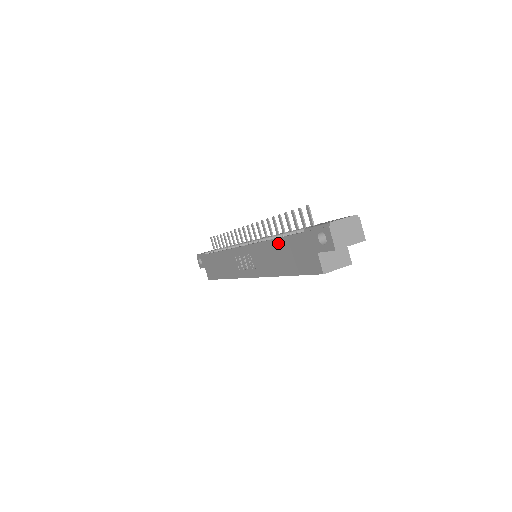
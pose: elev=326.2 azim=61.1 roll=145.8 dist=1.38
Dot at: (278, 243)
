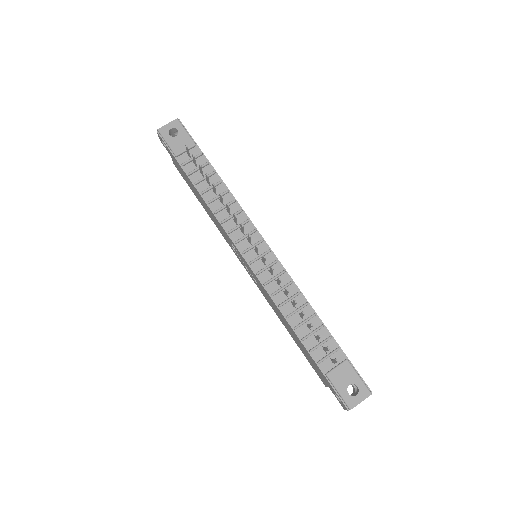
Dot at: (295, 334)
